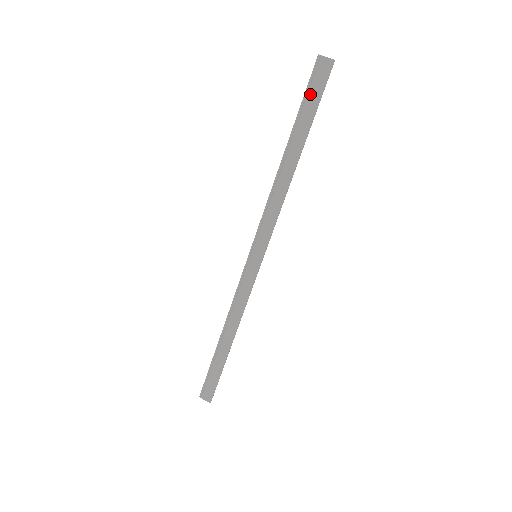
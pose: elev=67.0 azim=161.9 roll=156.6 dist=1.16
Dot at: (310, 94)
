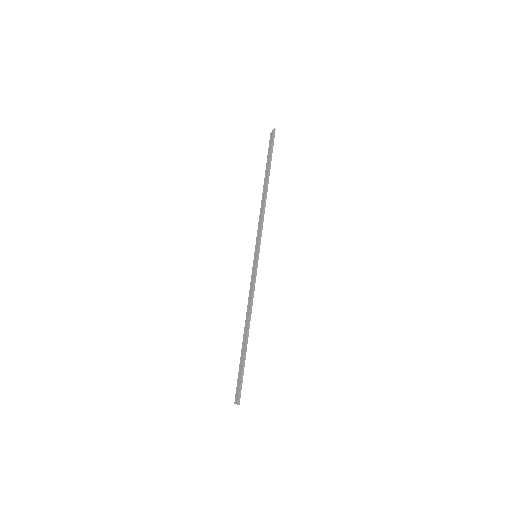
Dot at: (269, 151)
